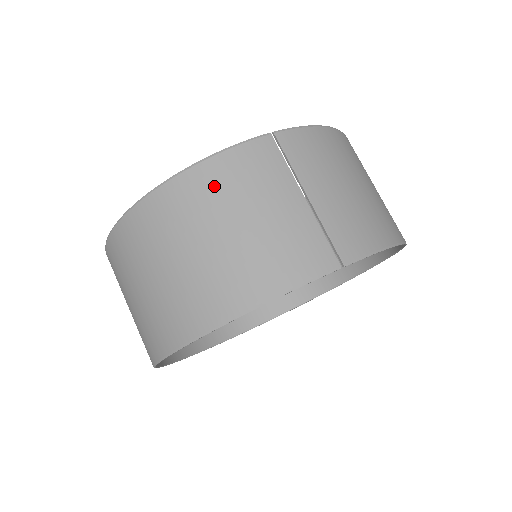
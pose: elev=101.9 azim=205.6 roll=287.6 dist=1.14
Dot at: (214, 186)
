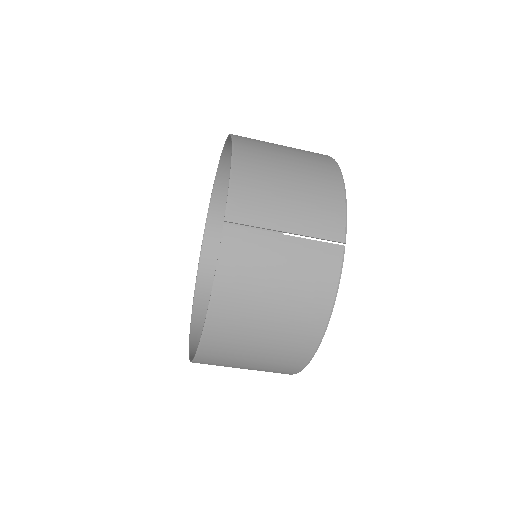
Dot at: (238, 291)
